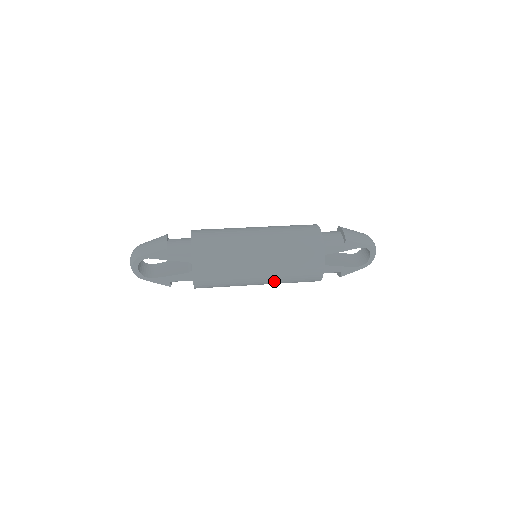
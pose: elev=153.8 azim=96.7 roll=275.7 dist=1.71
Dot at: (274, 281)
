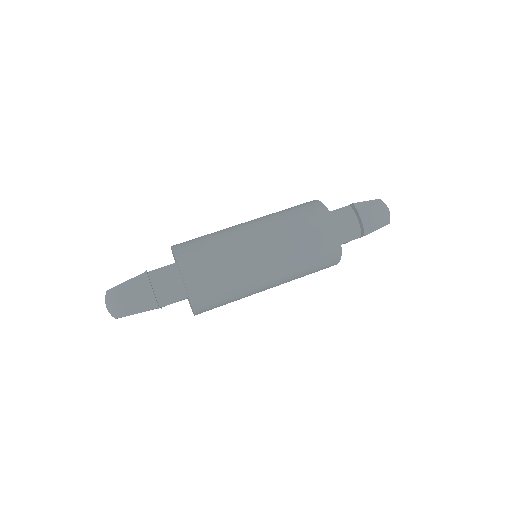
Dot at: occluded
